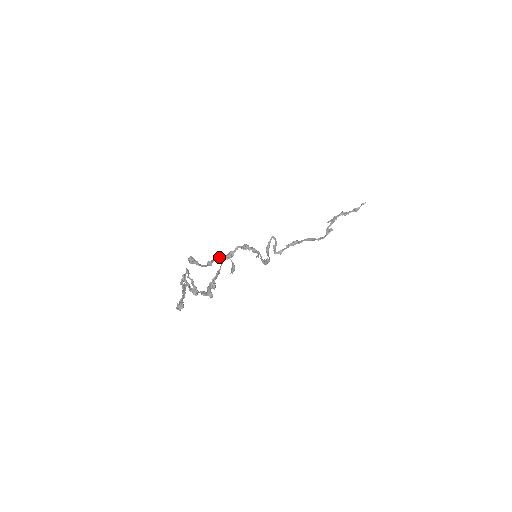
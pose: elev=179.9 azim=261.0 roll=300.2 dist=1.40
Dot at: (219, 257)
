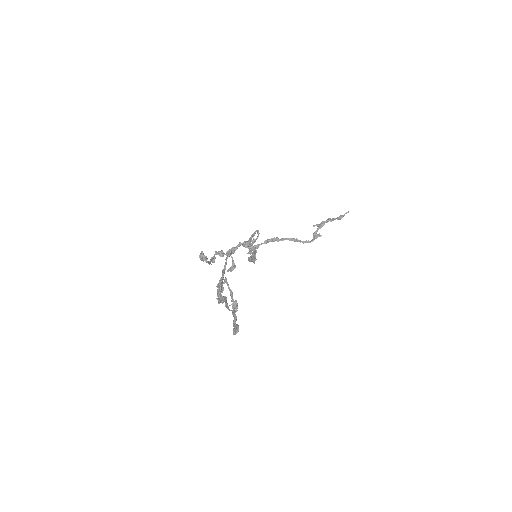
Dot at: (221, 253)
